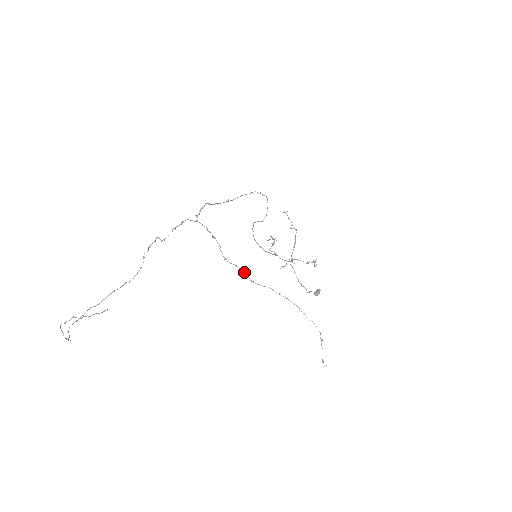
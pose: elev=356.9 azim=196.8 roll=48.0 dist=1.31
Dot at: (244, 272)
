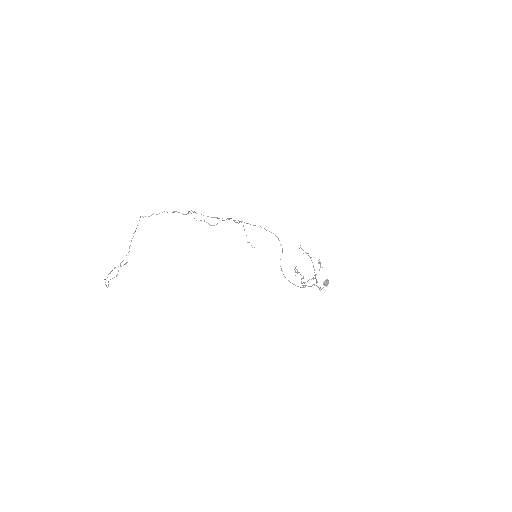
Dot at: (206, 222)
